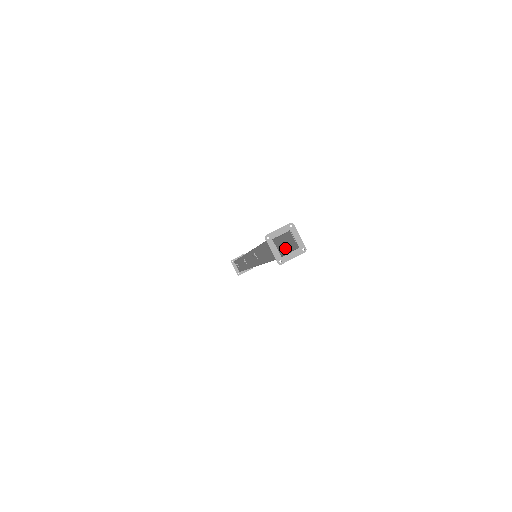
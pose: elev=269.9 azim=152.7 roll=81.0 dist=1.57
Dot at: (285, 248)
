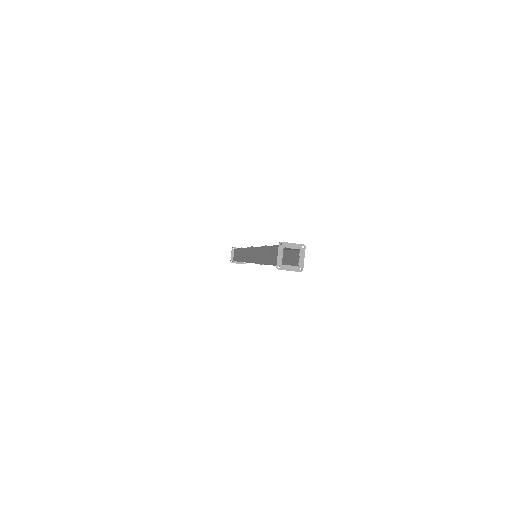
Dot at: occluded
